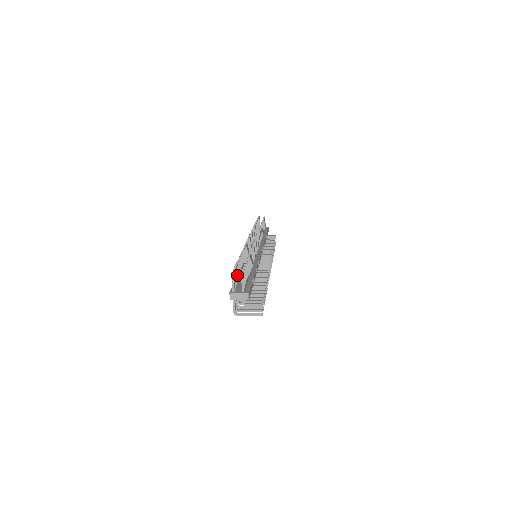
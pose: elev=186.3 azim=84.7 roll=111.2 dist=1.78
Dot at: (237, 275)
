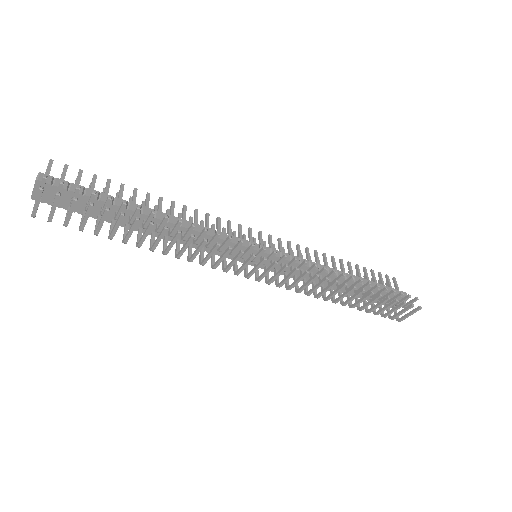
Dot at: occluded
